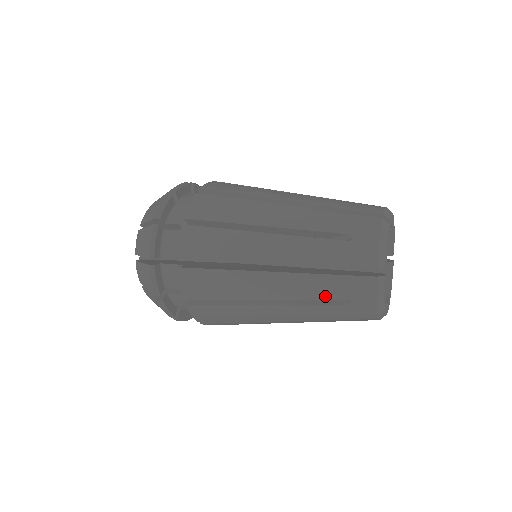
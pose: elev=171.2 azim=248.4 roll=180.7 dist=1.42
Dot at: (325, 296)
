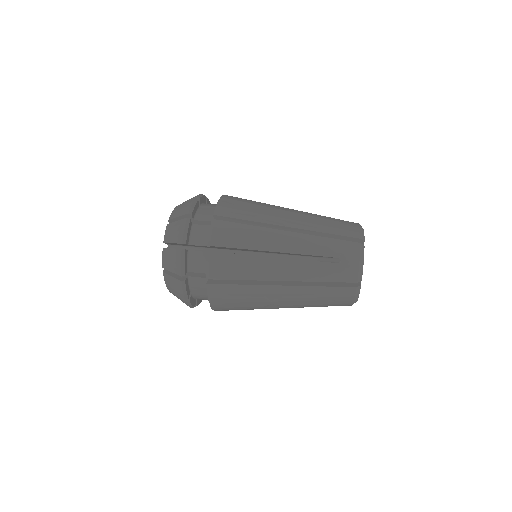
Dot at: occluded
